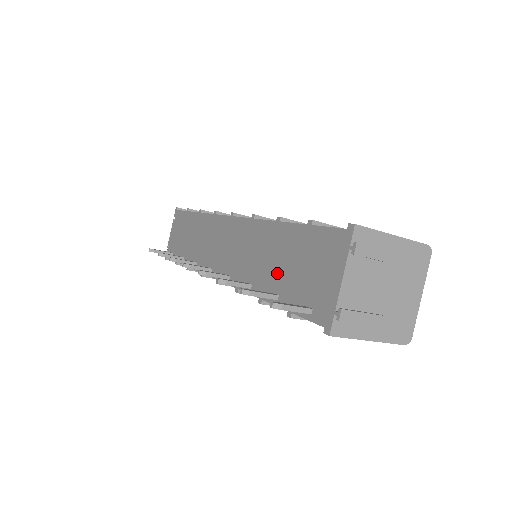
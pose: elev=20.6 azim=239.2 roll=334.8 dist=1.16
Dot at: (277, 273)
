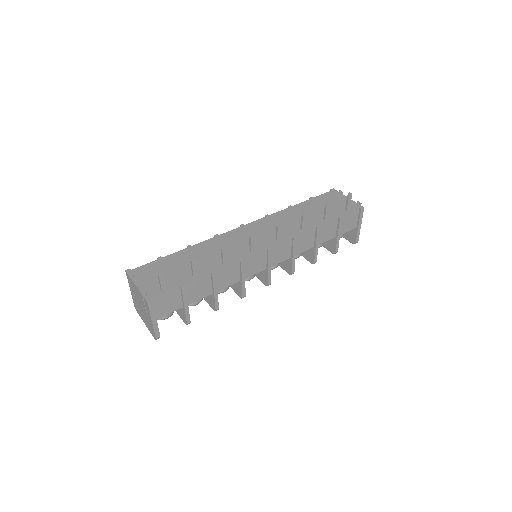
Dot at: (315, 215)
